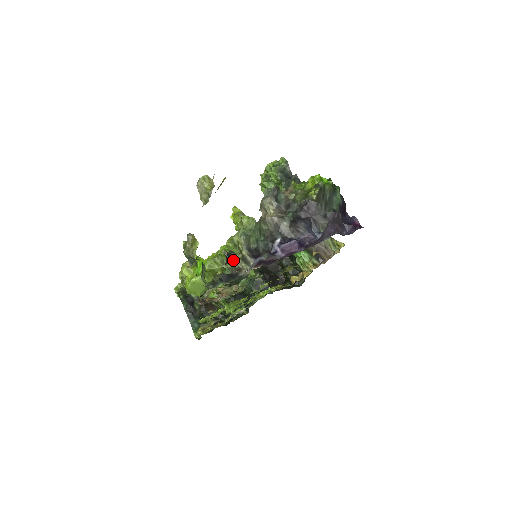
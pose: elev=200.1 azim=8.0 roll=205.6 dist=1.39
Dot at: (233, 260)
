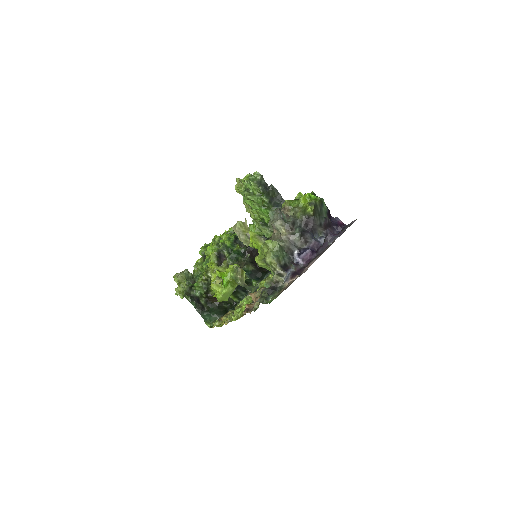
Dot at: (224, 258)
